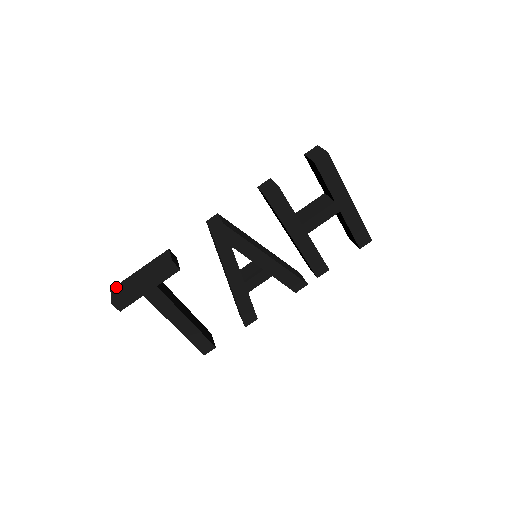
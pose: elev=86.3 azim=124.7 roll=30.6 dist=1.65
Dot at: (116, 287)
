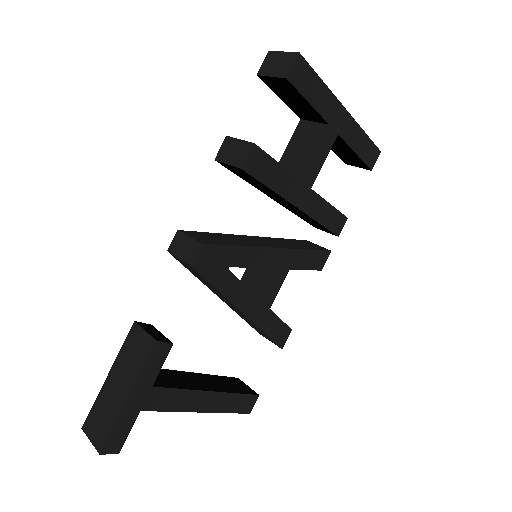
Dot at: (88, 421)
